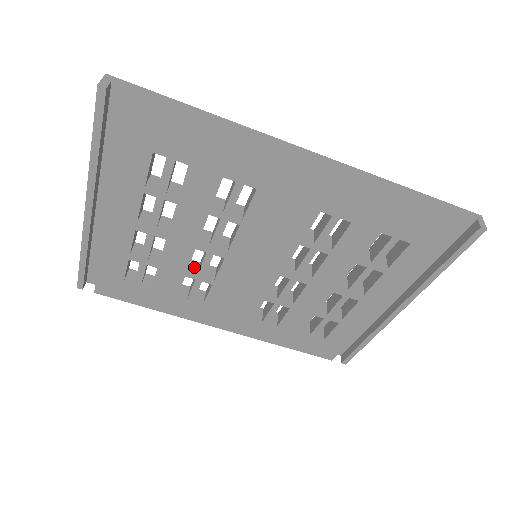
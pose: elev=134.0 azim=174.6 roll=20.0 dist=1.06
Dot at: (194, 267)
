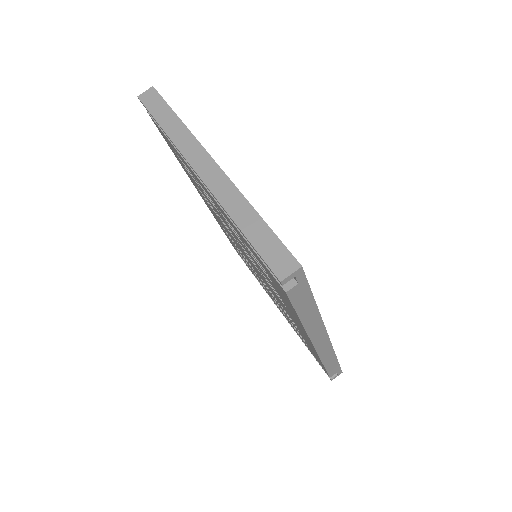
Dot at: occluded
